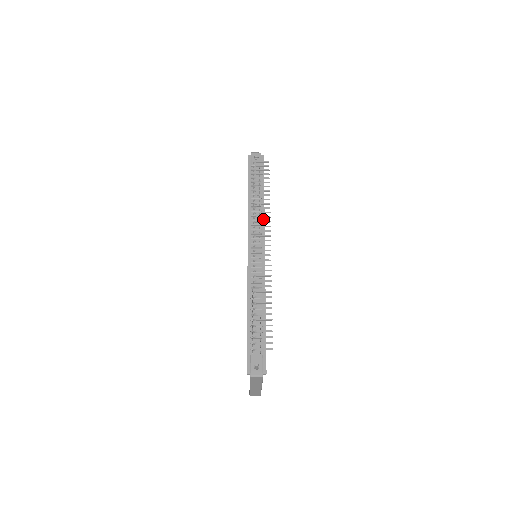
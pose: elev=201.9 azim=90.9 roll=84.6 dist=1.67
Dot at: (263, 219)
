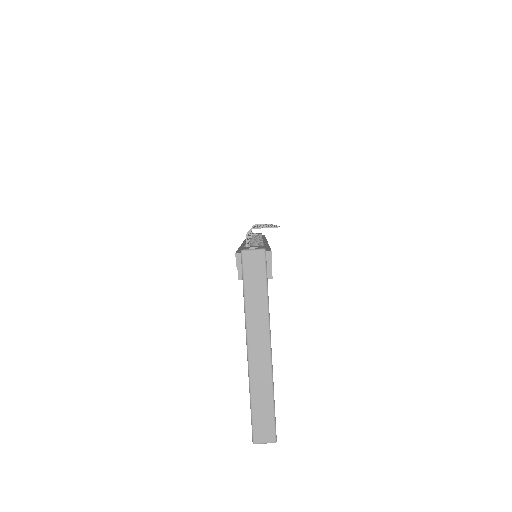
Dot at: occluded
